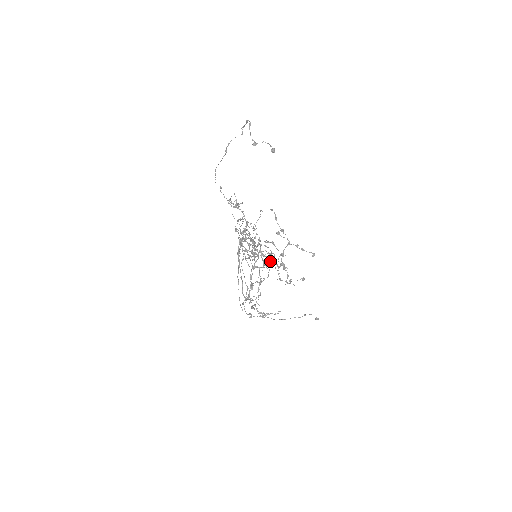
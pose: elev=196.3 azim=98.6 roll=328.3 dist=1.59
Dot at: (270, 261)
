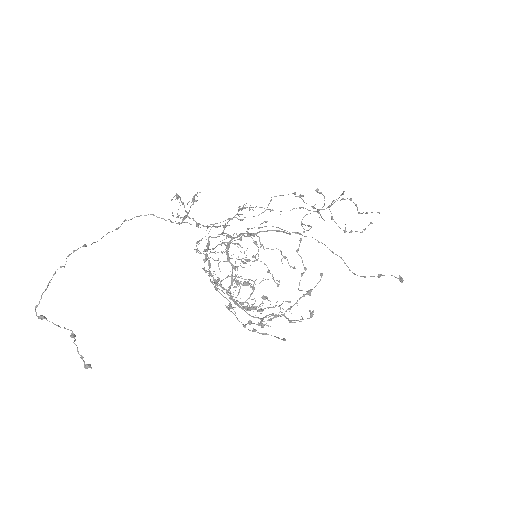
Dot at: (270, 273)
